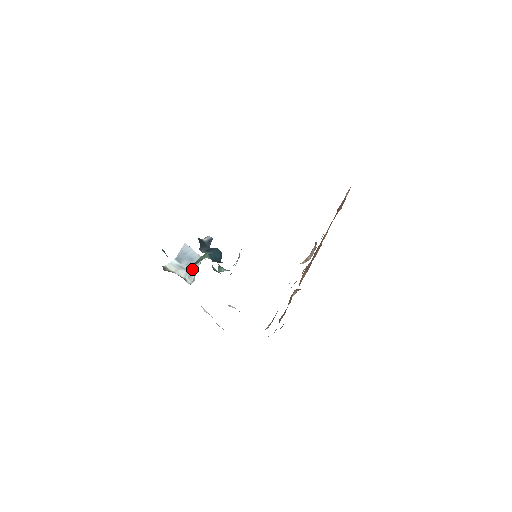
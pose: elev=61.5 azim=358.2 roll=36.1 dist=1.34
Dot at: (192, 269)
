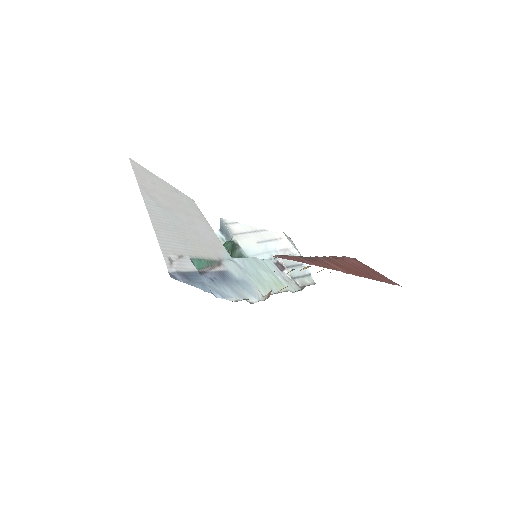
Dot at: occluded
